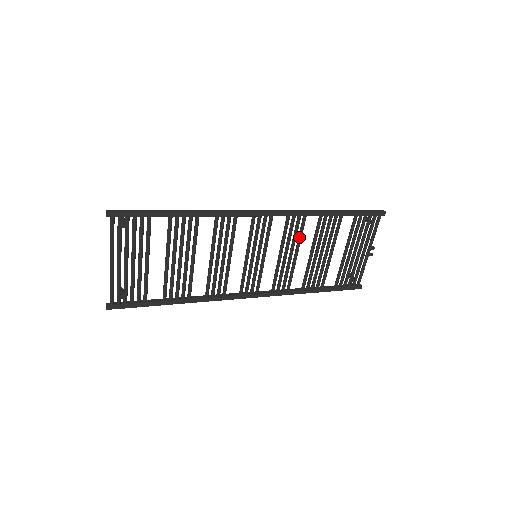
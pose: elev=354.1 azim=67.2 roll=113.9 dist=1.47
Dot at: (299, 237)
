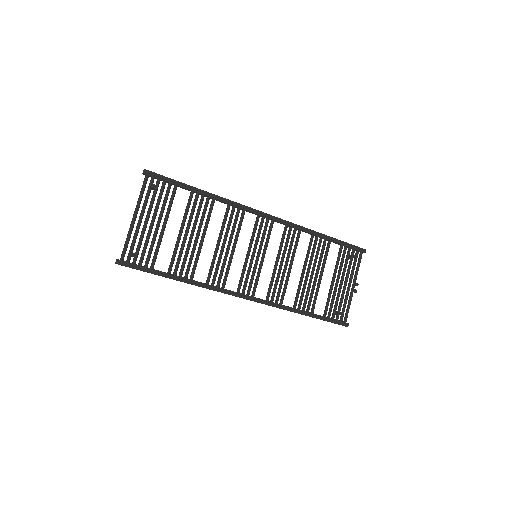
Dot at: (294, 249)
